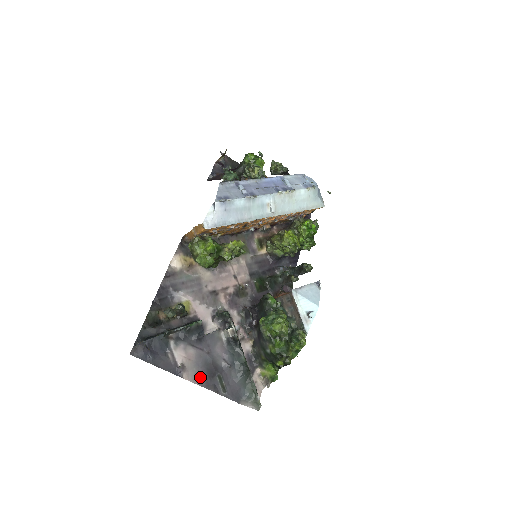
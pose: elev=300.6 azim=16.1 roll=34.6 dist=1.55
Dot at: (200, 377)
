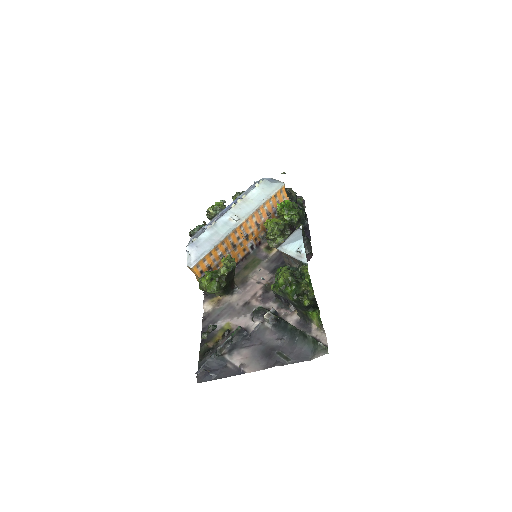
Dot at: (261, 364)
